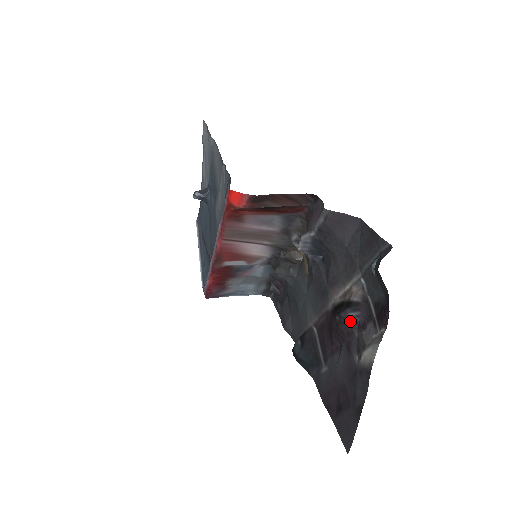
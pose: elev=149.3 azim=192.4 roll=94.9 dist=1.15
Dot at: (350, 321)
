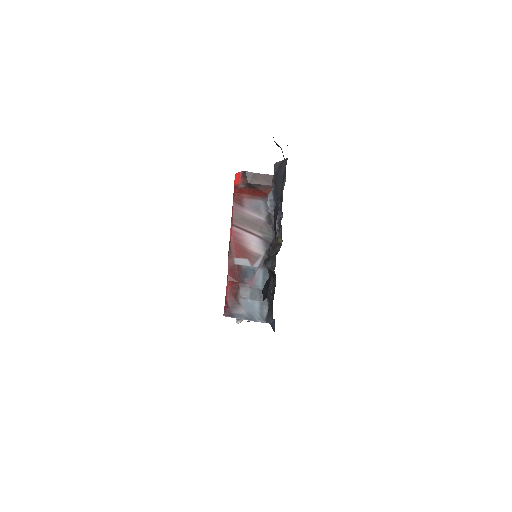
Dot at: (277, 201)
